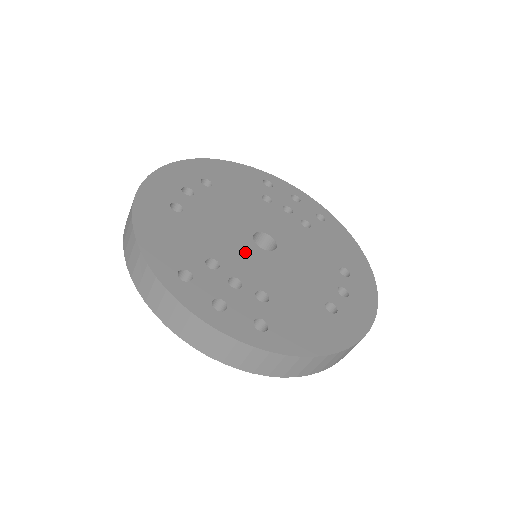
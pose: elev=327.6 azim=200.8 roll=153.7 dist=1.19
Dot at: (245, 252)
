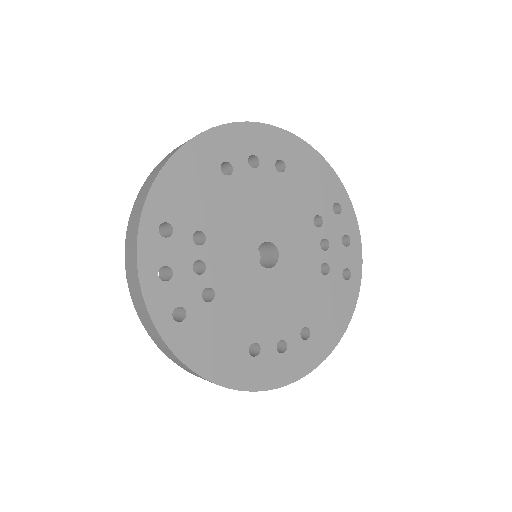
Dot at: (239, 250)
